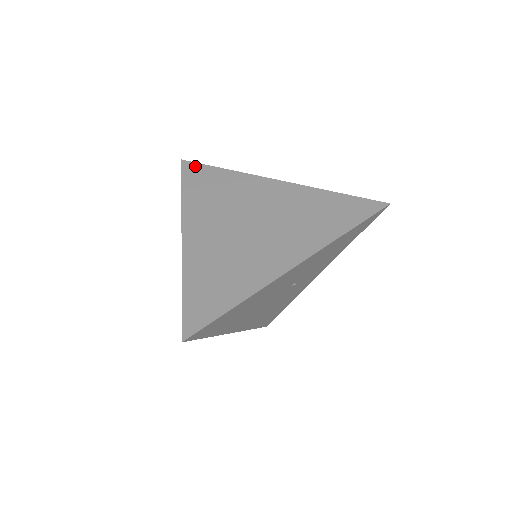
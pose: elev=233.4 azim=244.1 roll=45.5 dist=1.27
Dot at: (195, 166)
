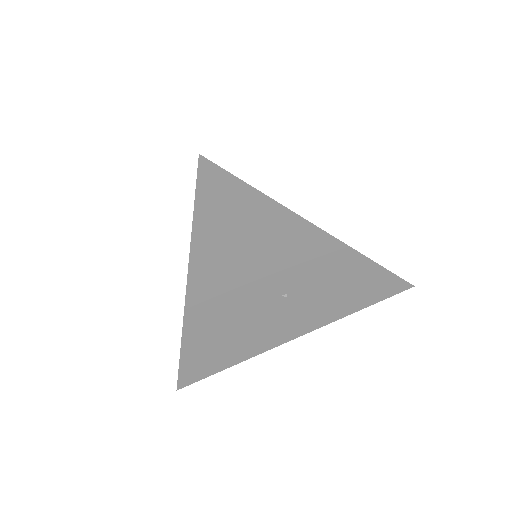
Dot at: occluded
